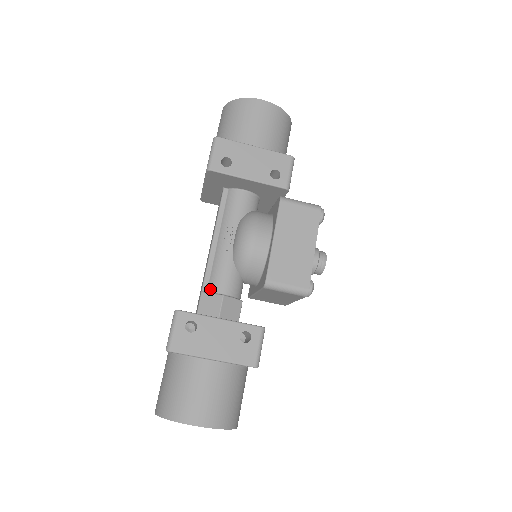
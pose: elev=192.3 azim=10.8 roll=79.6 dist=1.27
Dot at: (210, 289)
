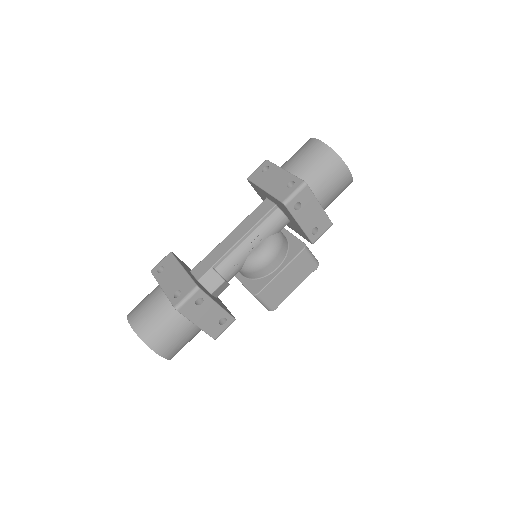
Dot at: (219, 269)
